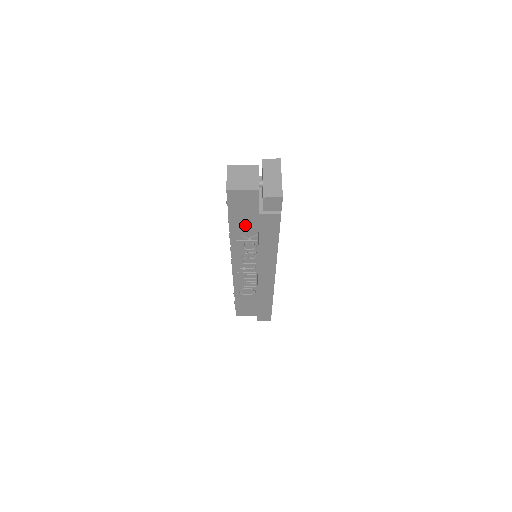
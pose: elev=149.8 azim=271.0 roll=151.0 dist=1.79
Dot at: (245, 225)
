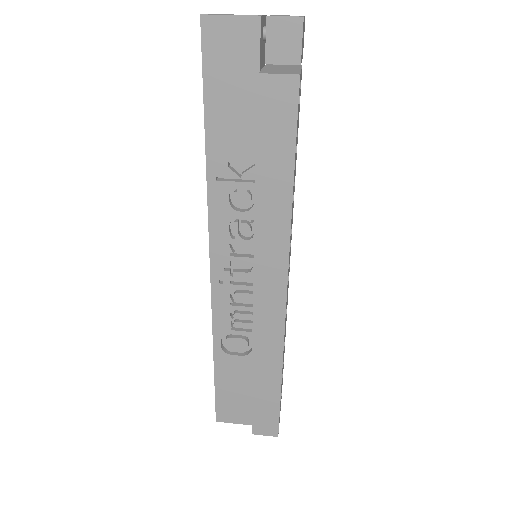
Dot at: (234, 130)
